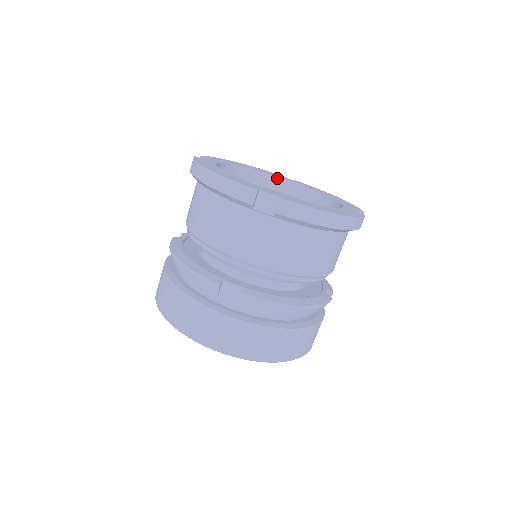
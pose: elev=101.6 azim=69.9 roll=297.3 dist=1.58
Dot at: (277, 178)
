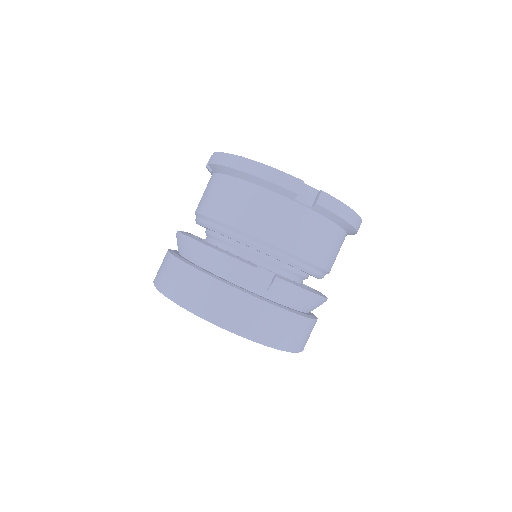
Dot at: occluded
